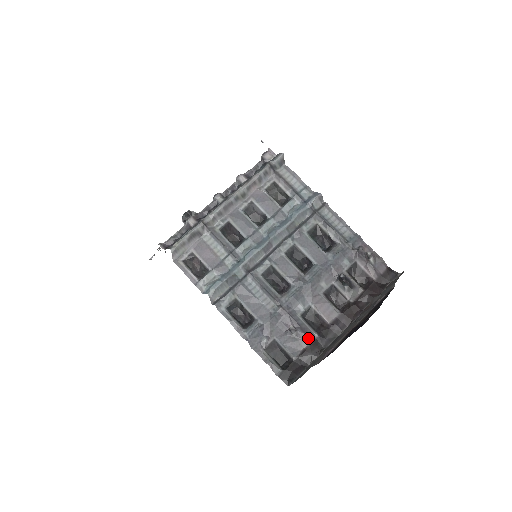
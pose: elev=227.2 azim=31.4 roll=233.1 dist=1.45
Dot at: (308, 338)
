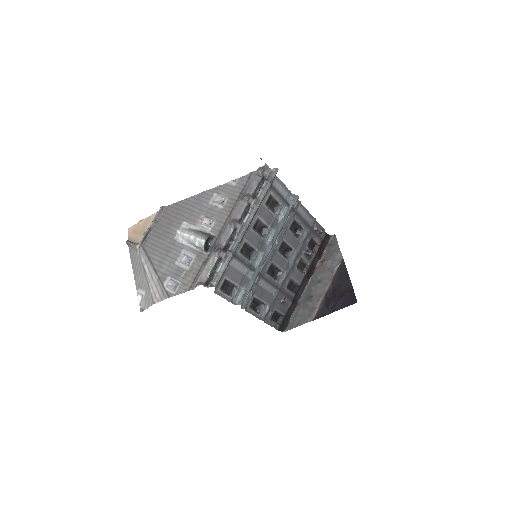
Dot at: (291, 300)
